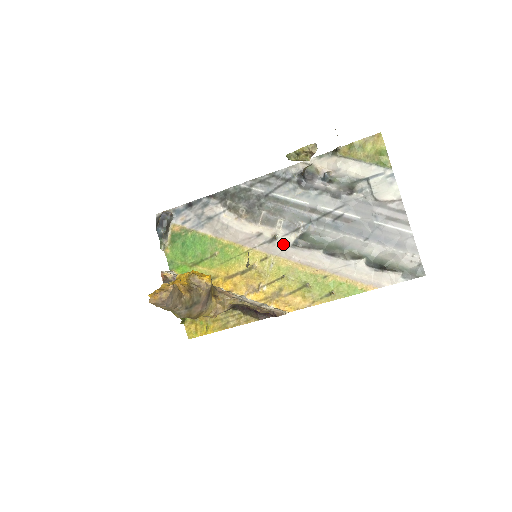
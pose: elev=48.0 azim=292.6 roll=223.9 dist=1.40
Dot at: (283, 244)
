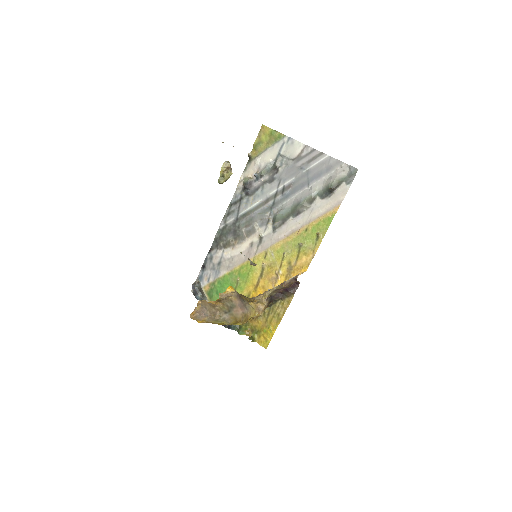
Dot at: (268, 236)
